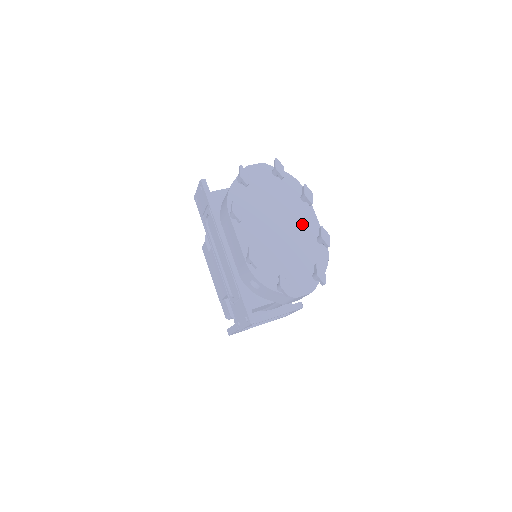
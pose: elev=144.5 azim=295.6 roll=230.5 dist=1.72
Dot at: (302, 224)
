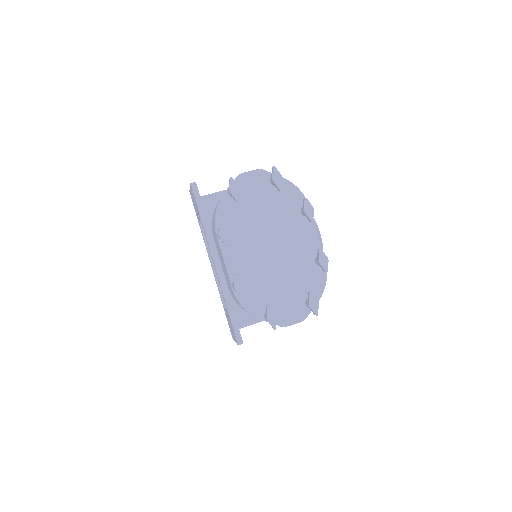
Dot at: (299, 243)
